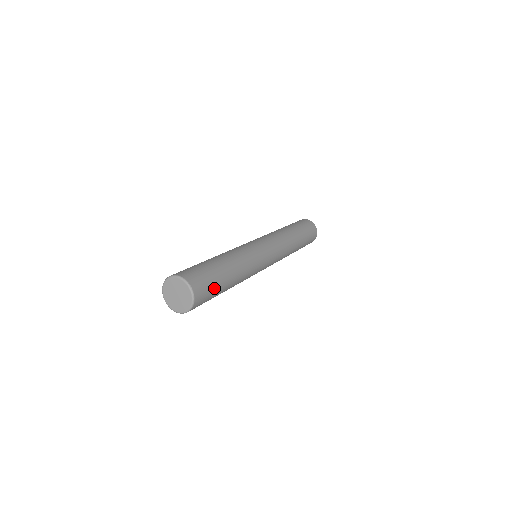
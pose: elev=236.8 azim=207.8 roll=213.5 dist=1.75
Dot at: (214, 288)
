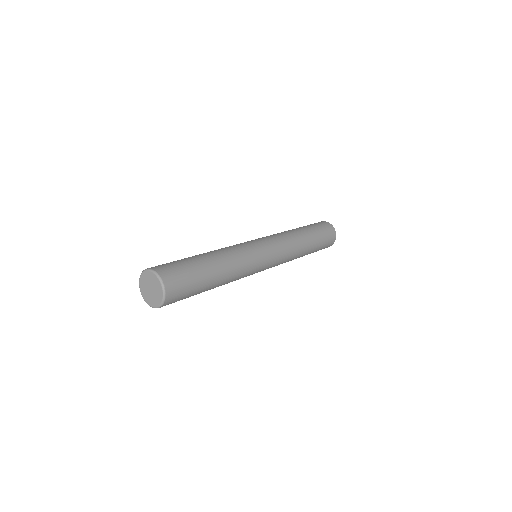
Dot at: (185, 266)
